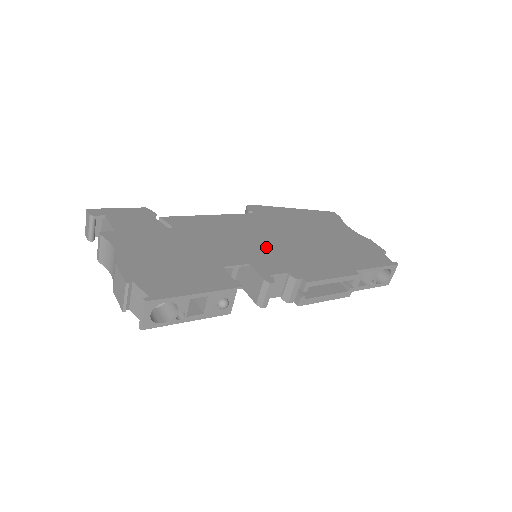
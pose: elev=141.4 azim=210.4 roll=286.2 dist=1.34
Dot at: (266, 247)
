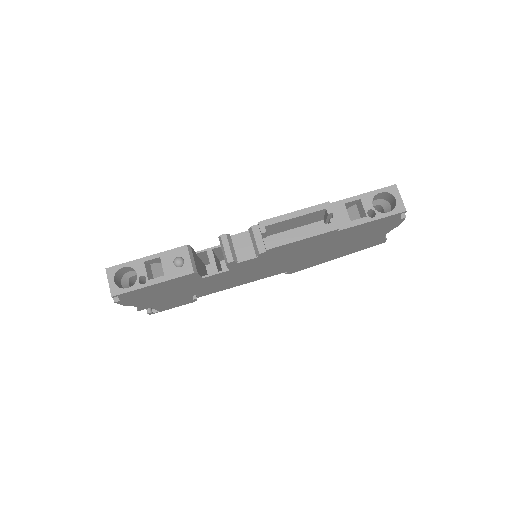
Dot at: occluded
